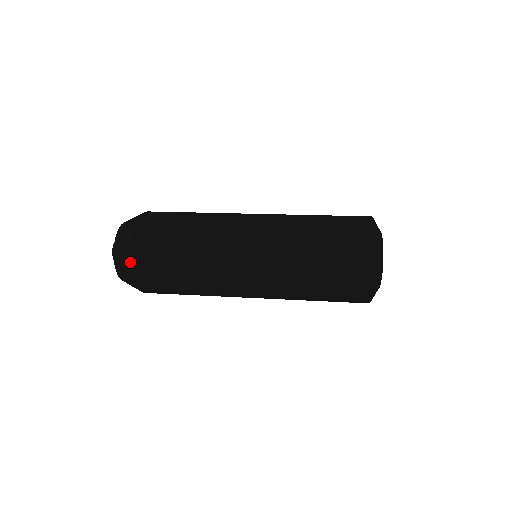
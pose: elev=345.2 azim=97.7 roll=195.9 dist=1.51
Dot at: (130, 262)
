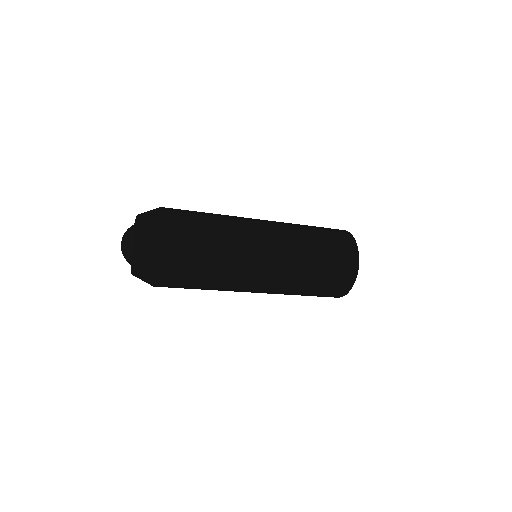
Dot at: (161, 256)
